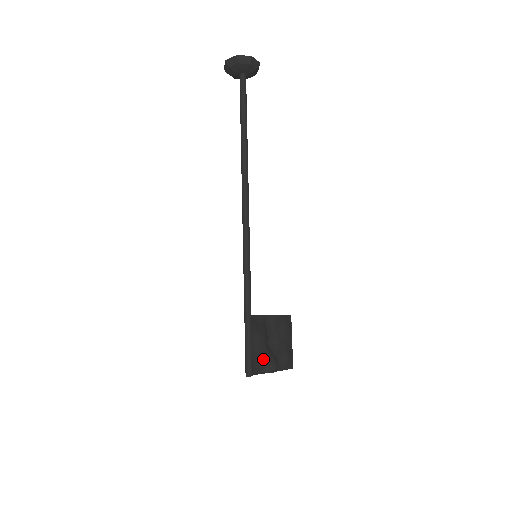
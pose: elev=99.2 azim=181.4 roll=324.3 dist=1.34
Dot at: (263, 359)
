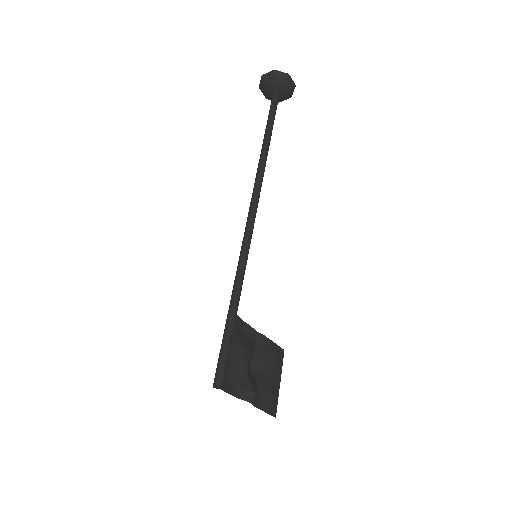
Dot at: (240, 379)
